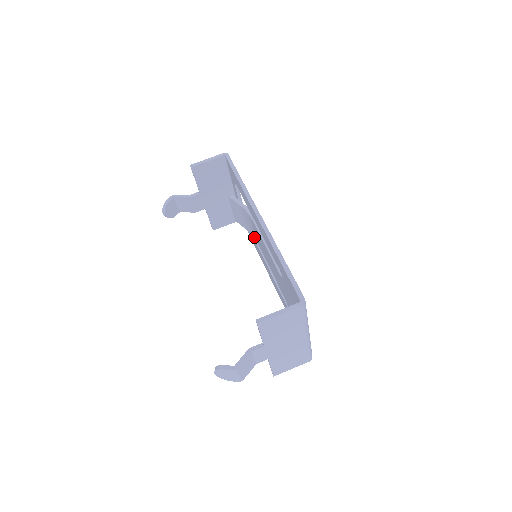
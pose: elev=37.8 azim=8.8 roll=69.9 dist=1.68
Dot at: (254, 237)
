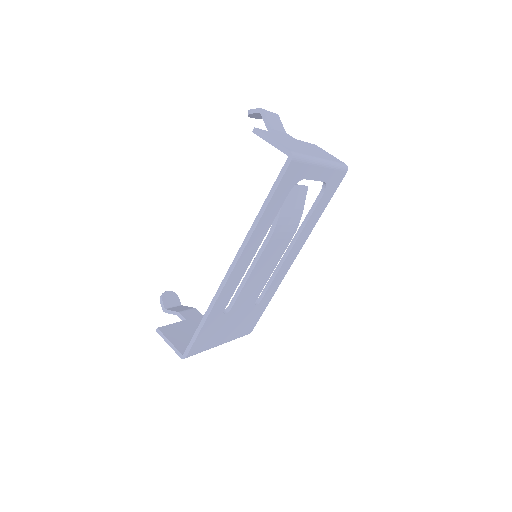
Dot at: occluded
